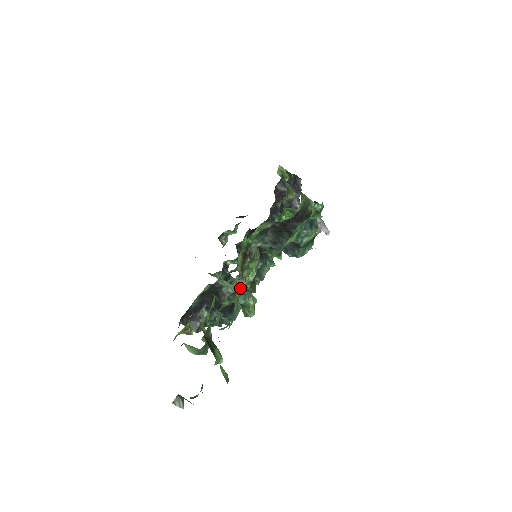
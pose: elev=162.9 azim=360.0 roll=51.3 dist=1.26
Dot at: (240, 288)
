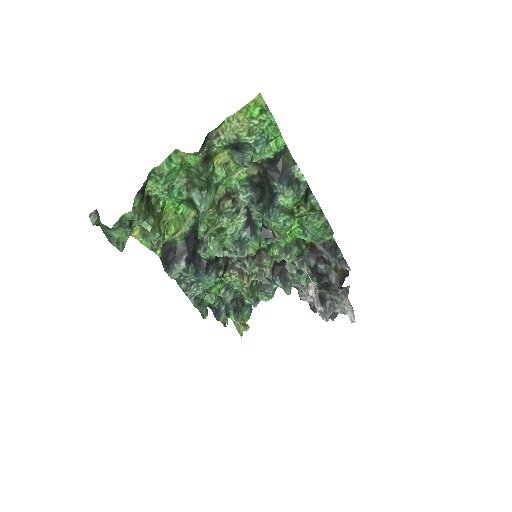
Dot at: (215, 234)
